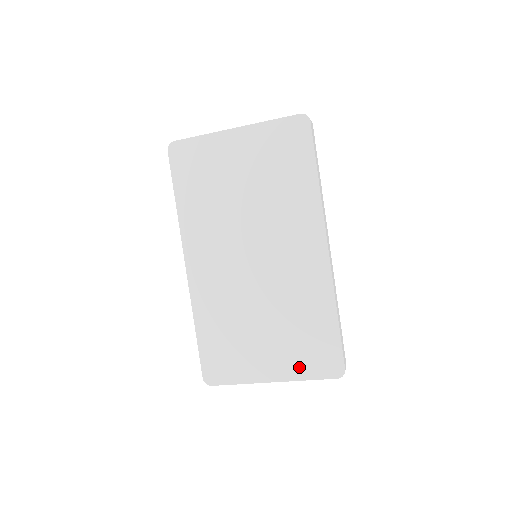
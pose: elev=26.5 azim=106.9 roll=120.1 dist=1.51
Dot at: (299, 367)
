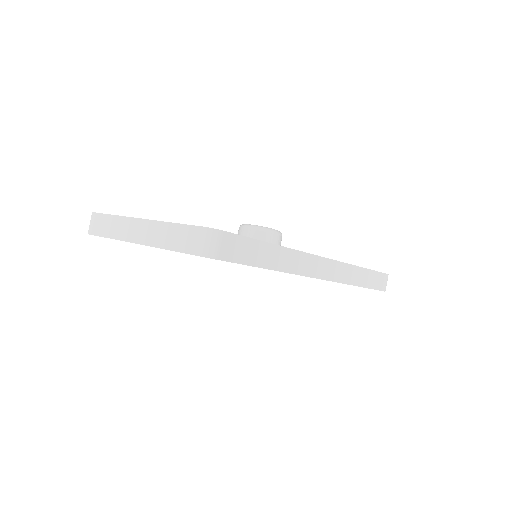
Dot at: occluded
